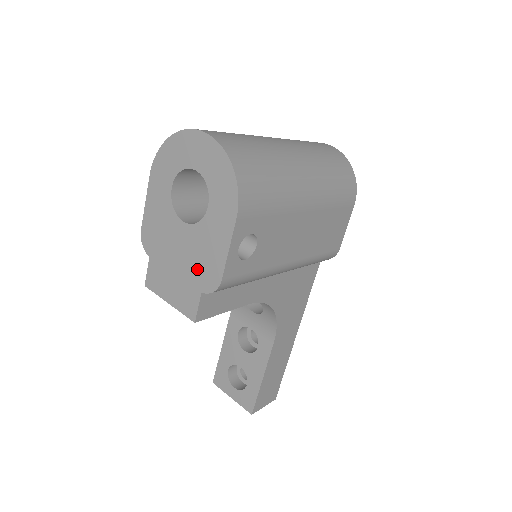
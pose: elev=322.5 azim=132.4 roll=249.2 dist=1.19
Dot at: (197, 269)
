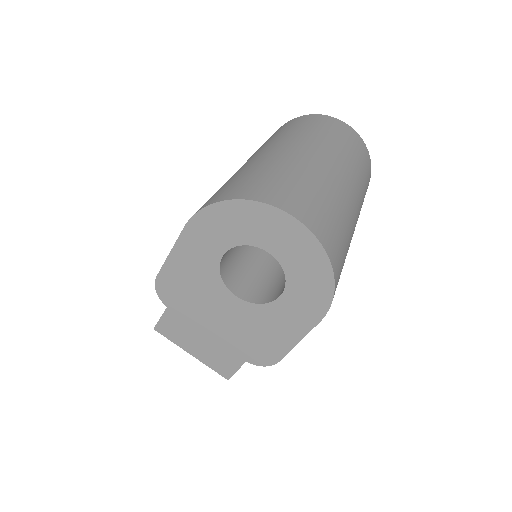
Dot at: (245, 342)
